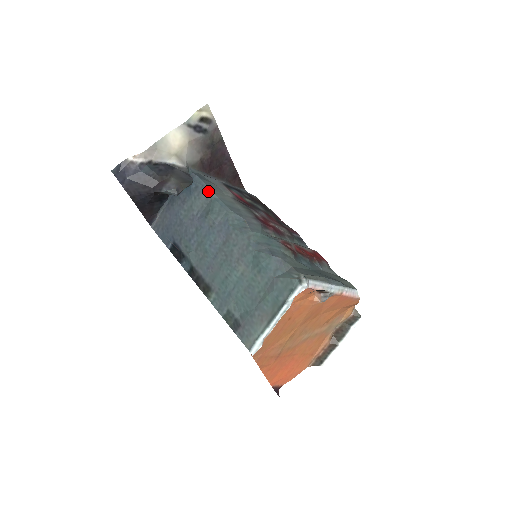
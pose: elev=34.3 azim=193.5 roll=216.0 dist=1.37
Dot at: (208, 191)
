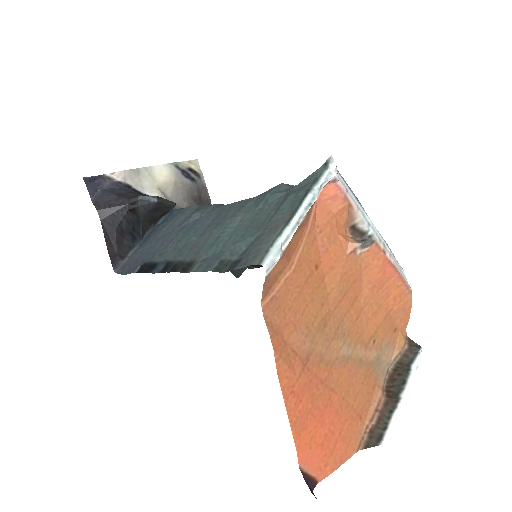
Dot at: (194, 206)
